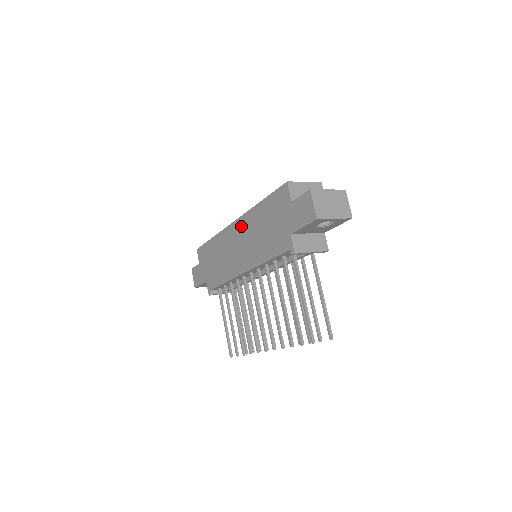
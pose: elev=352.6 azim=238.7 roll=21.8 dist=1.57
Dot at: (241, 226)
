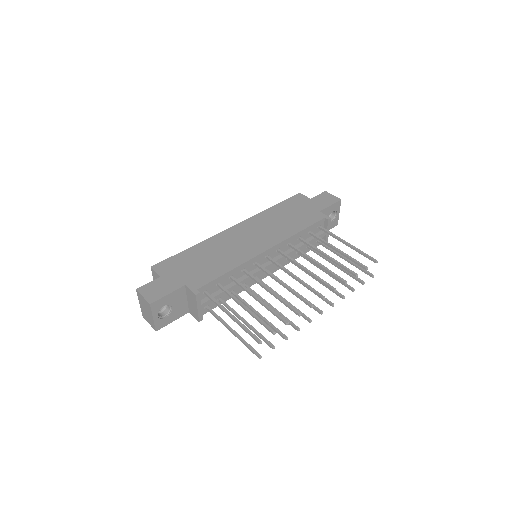
Dot at: (248, 224)
